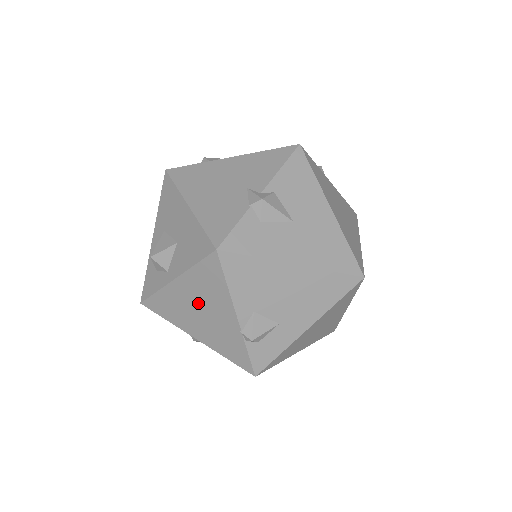
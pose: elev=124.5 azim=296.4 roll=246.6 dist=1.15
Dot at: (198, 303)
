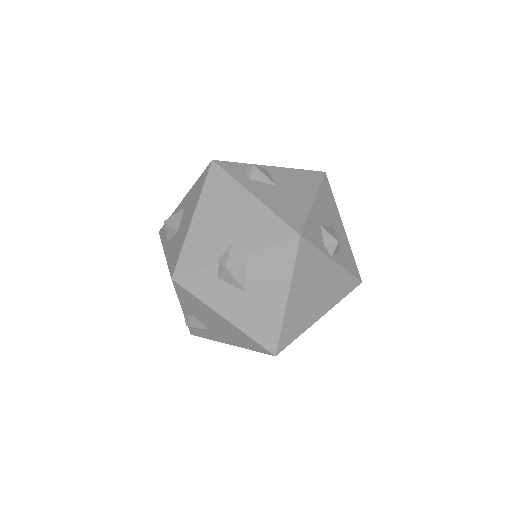
Dot at: occluded
